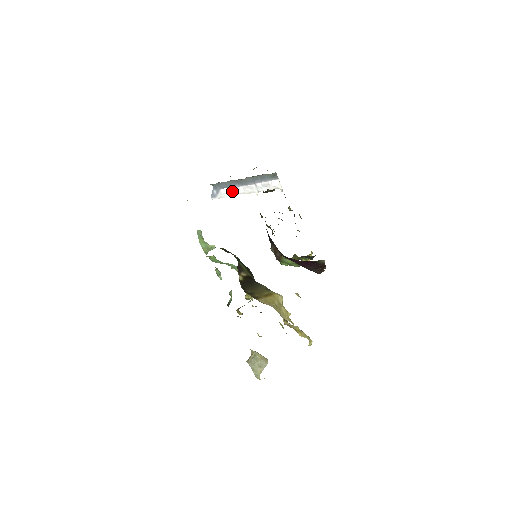
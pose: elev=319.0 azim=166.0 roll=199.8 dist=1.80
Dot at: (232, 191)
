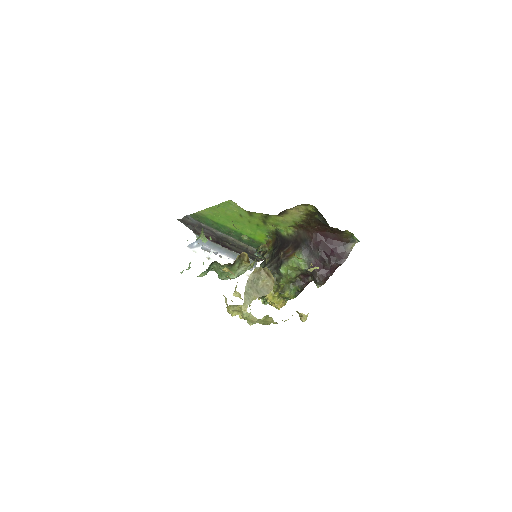
Dot at: (210, 254)
